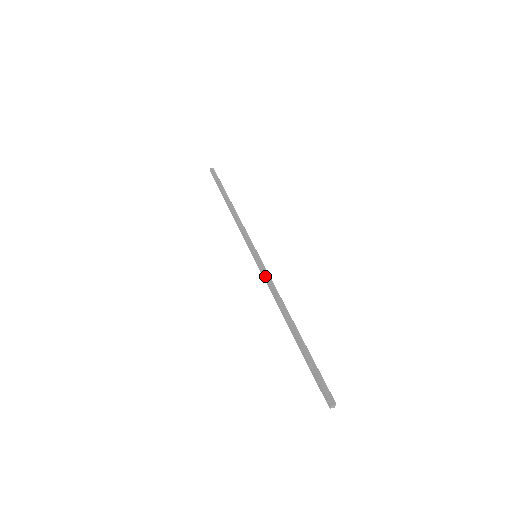
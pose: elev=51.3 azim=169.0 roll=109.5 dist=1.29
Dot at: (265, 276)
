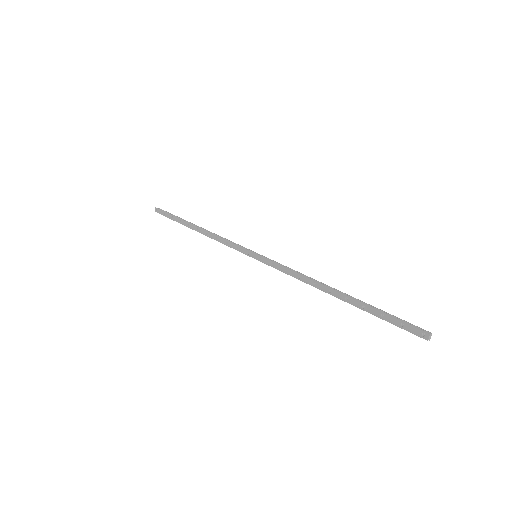
Dot at: (280, 265)
